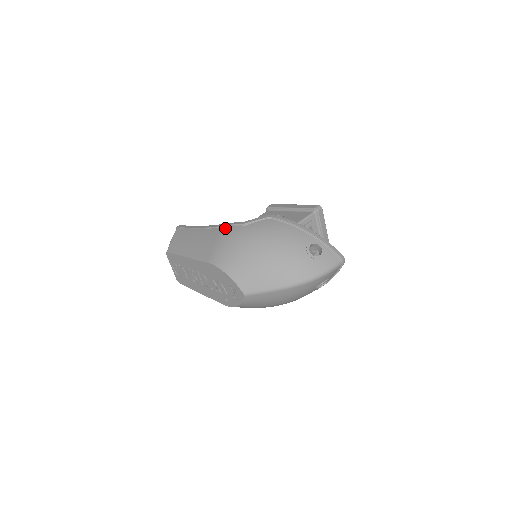
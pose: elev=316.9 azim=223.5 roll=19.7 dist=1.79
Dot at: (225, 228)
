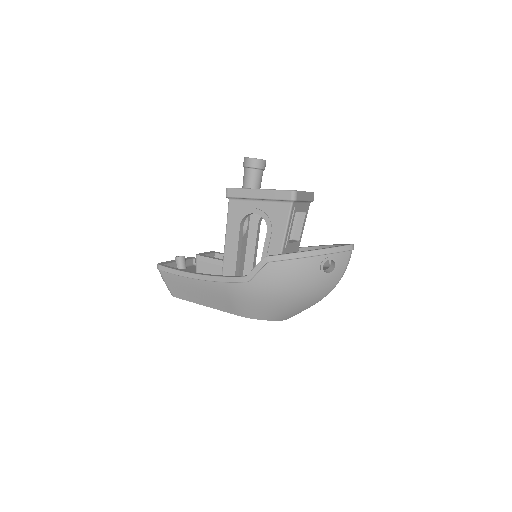
Dot at: (229, 285)
